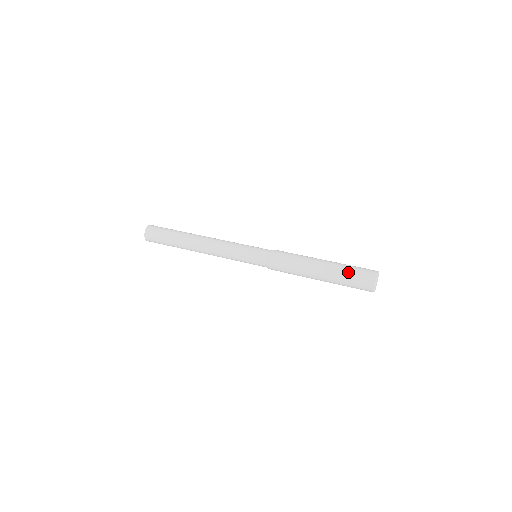
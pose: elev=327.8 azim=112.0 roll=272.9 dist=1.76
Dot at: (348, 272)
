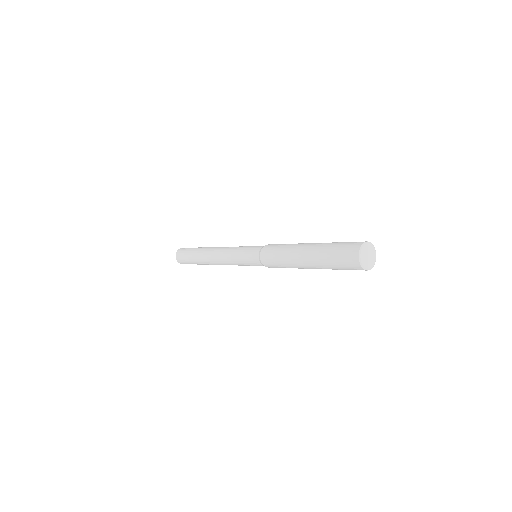
Dot at: (335, 243)
